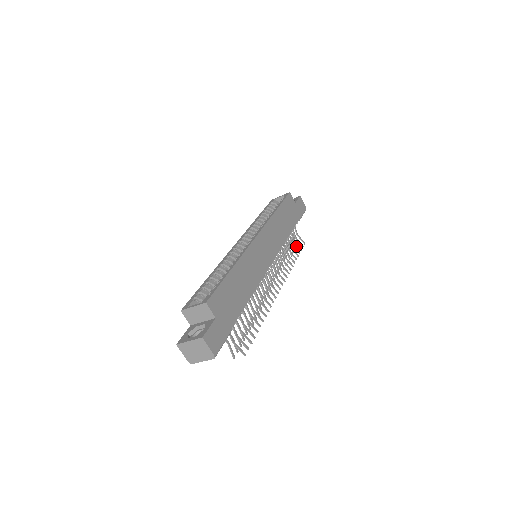
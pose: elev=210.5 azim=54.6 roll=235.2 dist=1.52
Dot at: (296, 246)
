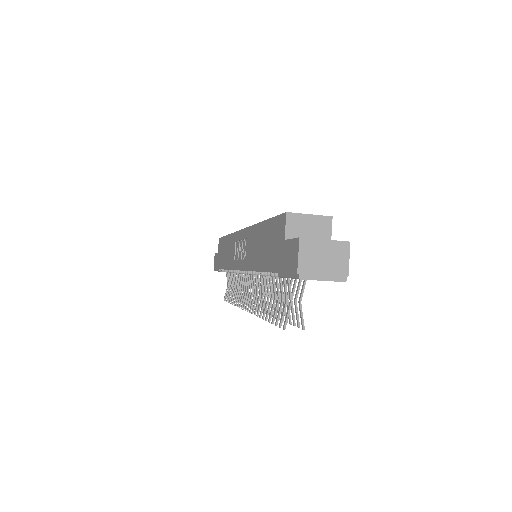
Dot at: occluded
